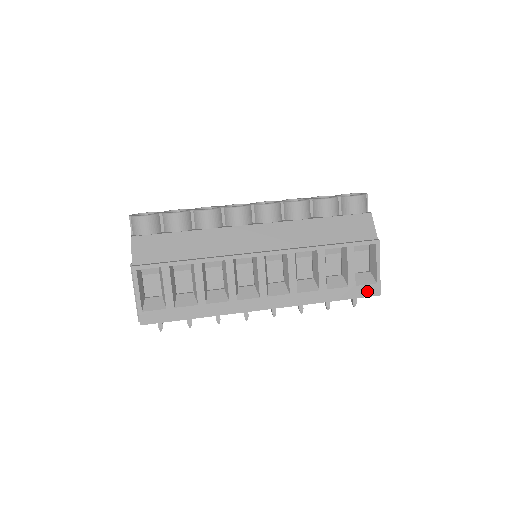
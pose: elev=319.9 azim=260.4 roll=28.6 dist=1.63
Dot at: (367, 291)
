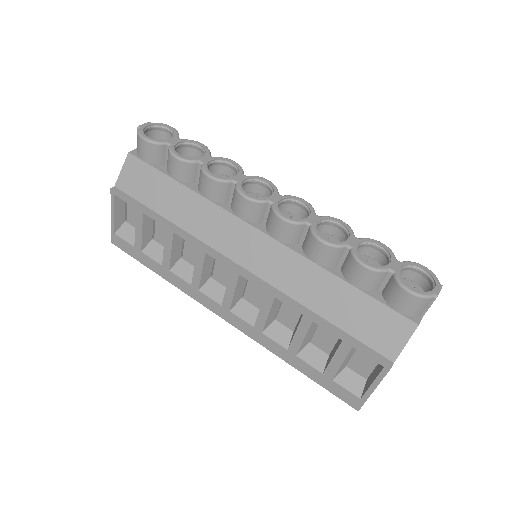
Dot at: (344, 395)
